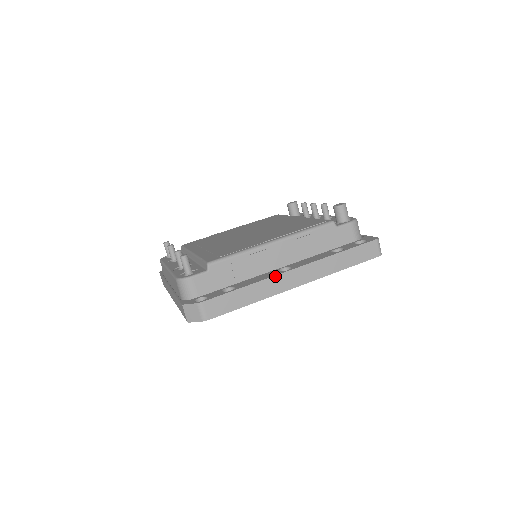
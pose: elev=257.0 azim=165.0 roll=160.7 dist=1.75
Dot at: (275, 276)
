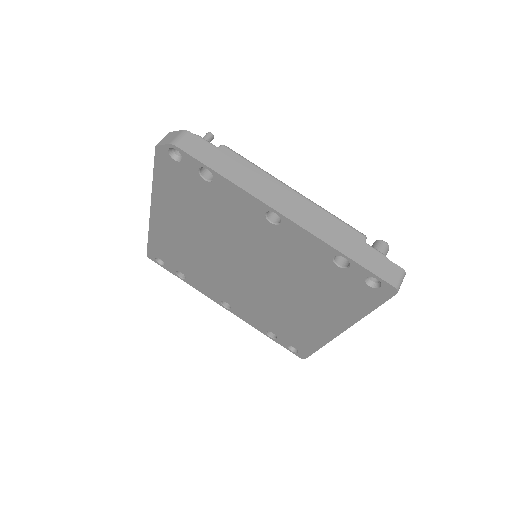
Dot at: (271, 185)
